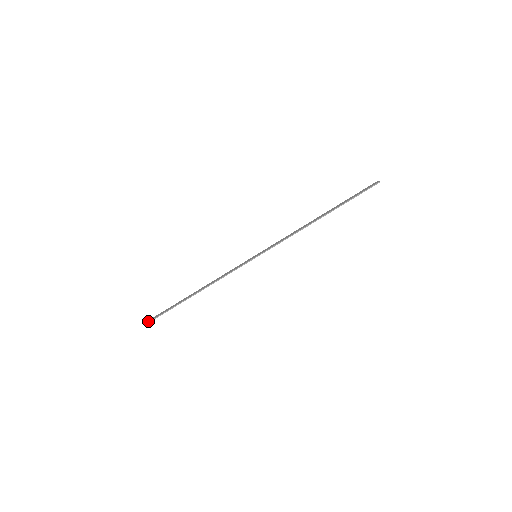
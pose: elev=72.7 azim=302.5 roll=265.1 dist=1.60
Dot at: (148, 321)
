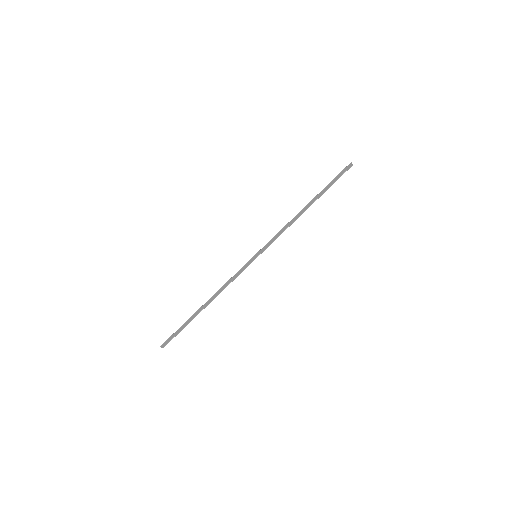
Dot at: (164, 343)
